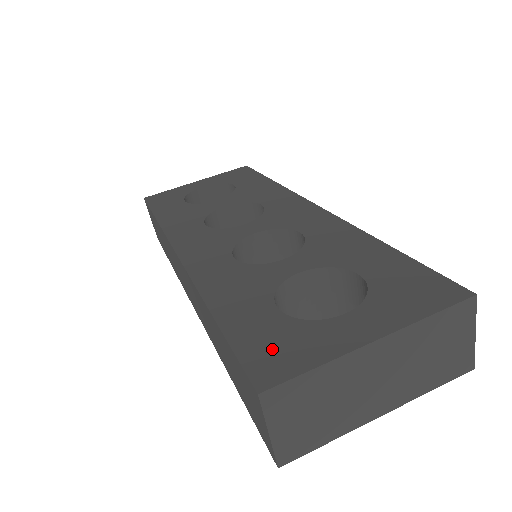
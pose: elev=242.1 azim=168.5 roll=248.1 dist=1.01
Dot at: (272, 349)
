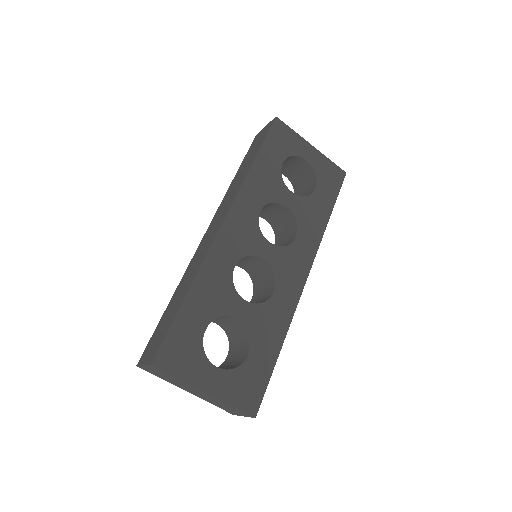
Dot at: (178, 350)
